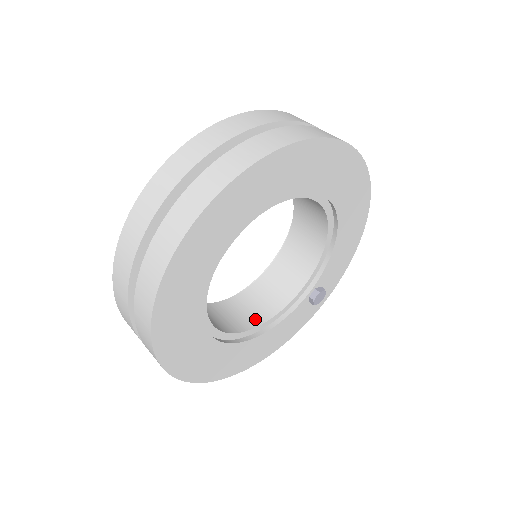
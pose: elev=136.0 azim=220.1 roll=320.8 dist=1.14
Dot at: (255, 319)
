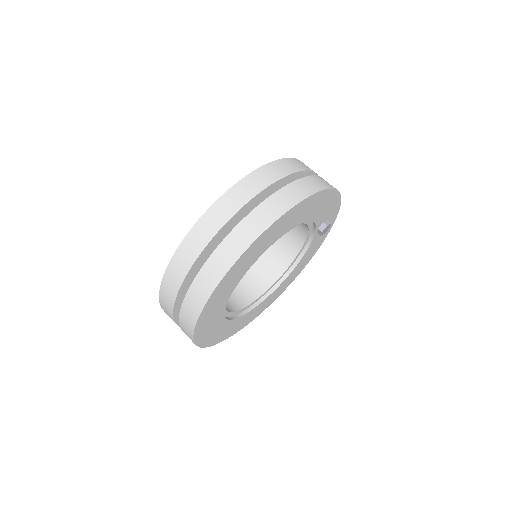
Dot at: (287, 259)
